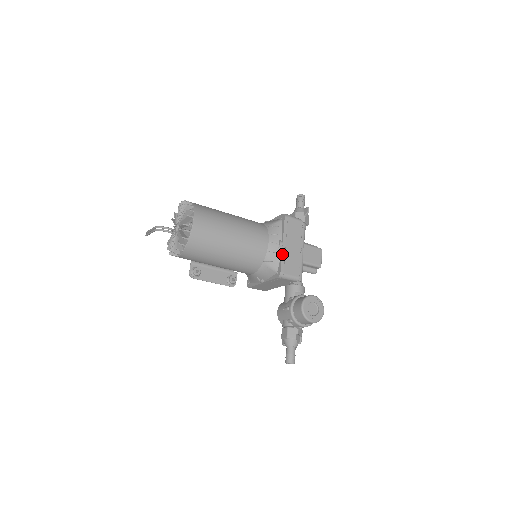
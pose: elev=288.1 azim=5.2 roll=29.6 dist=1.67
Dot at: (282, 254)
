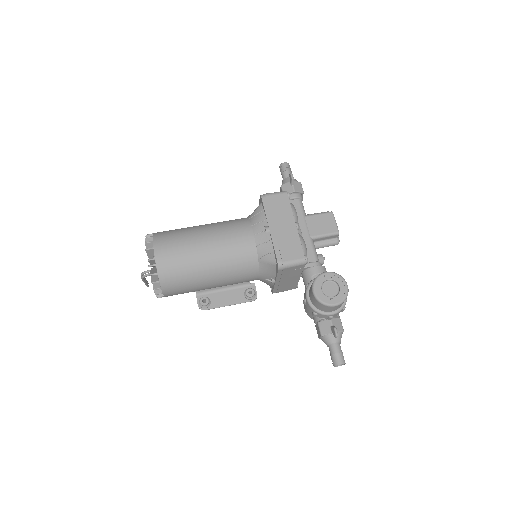
Dot at: (272, 241)
